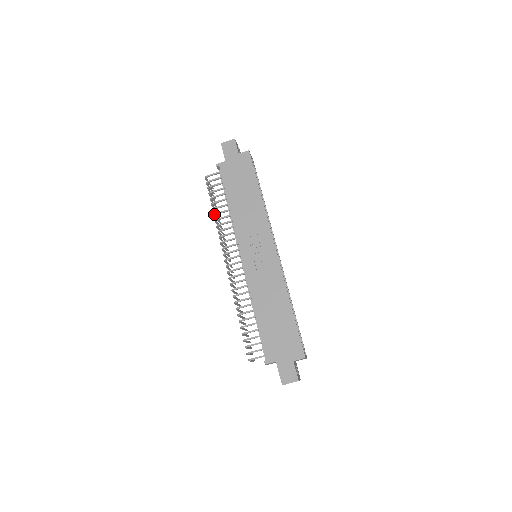
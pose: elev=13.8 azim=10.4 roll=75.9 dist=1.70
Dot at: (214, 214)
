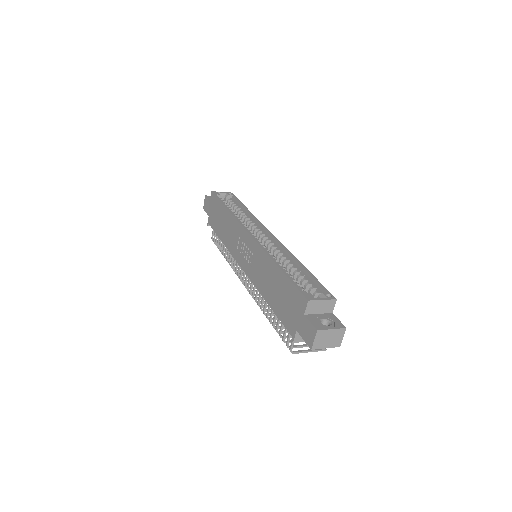
Dot at: occluded
